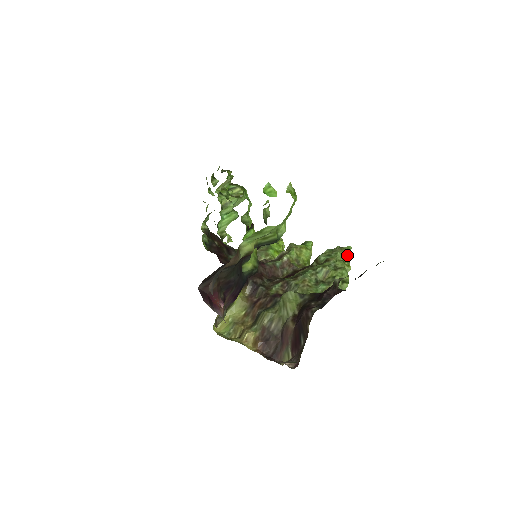
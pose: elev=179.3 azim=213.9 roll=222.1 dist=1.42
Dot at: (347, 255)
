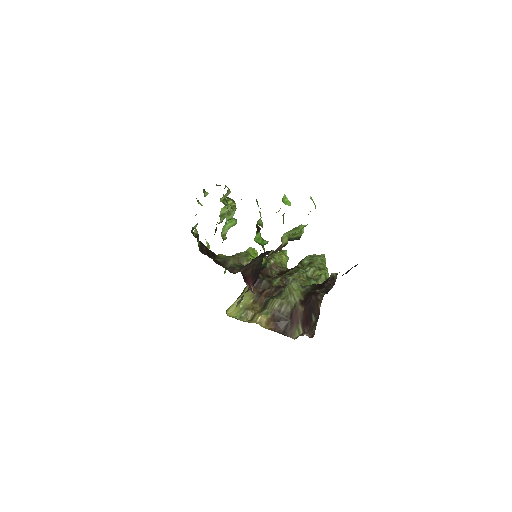
Dot at: (324, 260)
